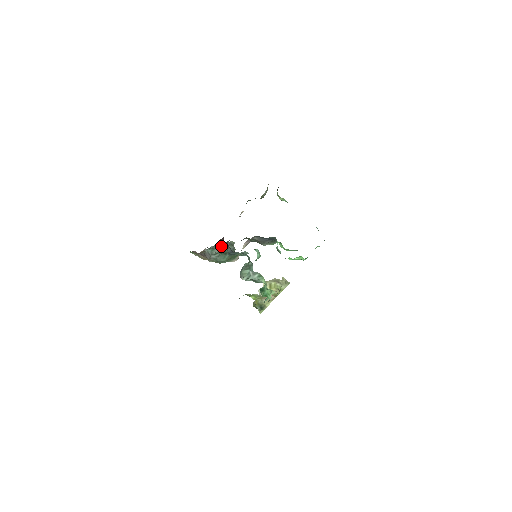
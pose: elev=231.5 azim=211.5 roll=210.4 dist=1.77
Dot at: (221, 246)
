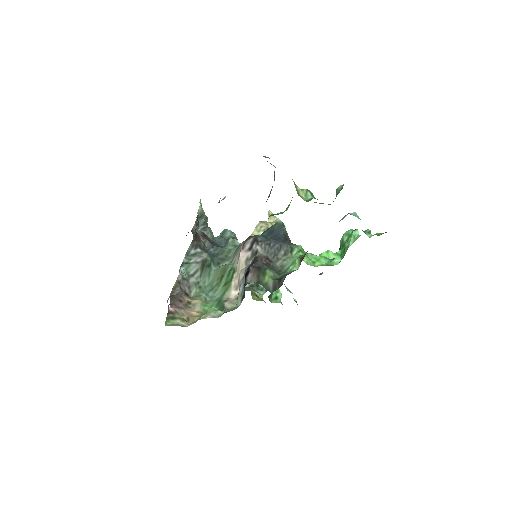
Dot at: (196, 248)
